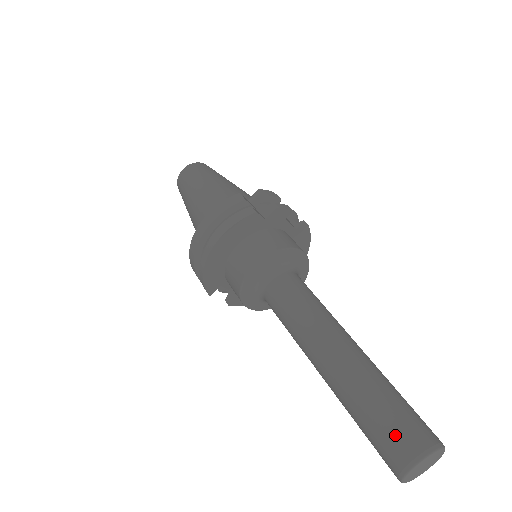
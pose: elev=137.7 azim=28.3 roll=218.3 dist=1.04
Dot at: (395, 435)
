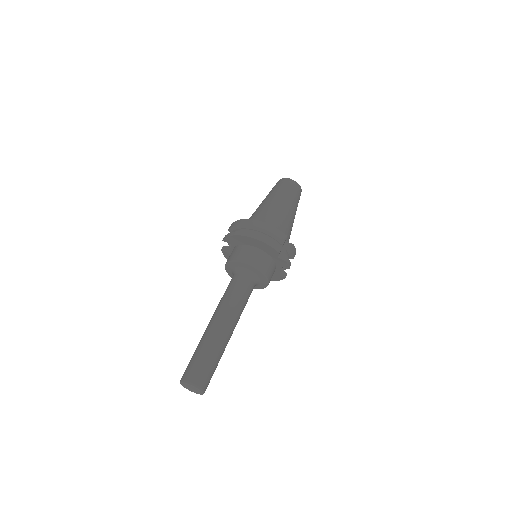
Dot at: (199, 372)
